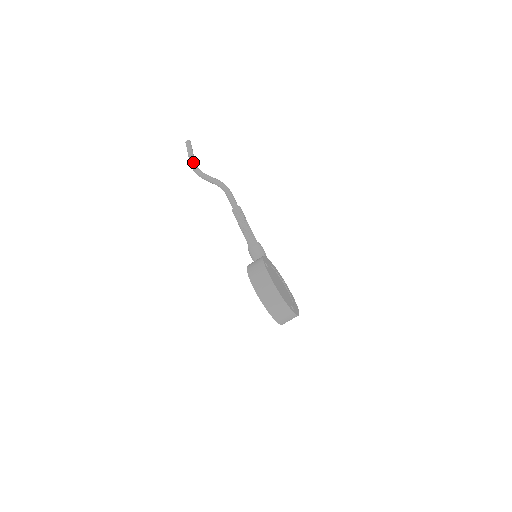
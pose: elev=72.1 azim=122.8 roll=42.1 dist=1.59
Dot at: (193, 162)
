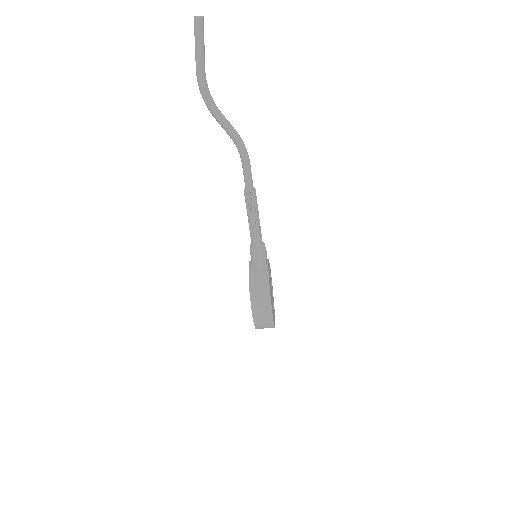
Dot at: (203, 77)
